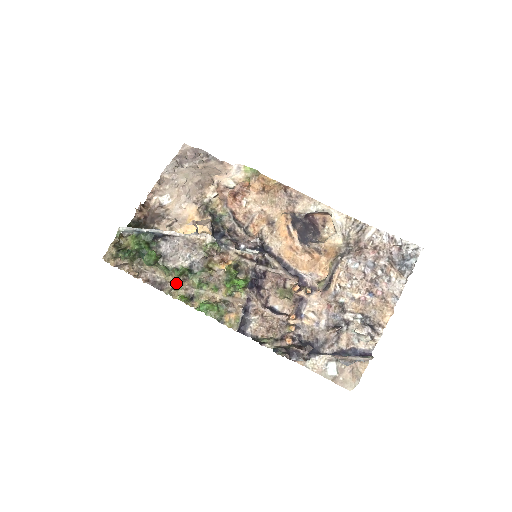
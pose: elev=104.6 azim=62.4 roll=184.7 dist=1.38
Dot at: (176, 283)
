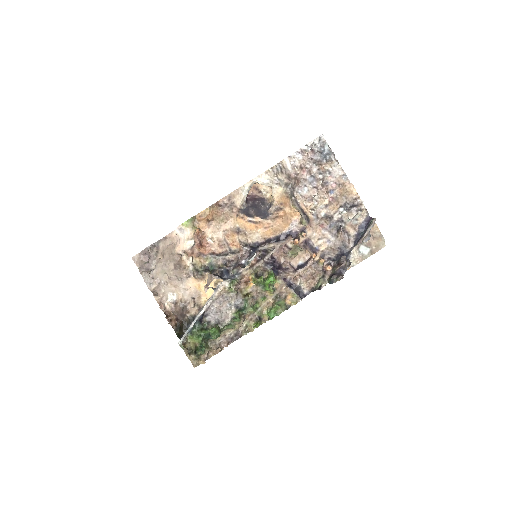
Dot at: (242, 324)
